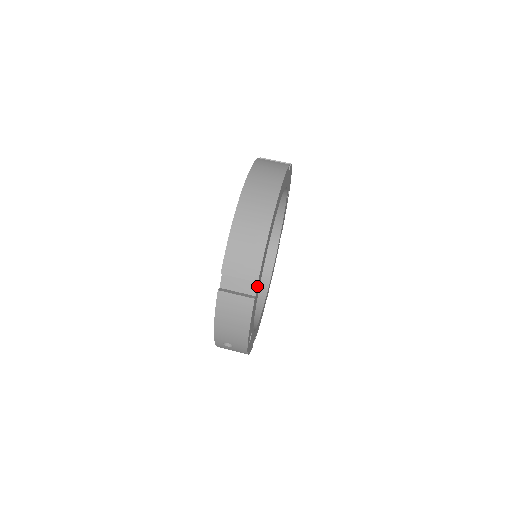
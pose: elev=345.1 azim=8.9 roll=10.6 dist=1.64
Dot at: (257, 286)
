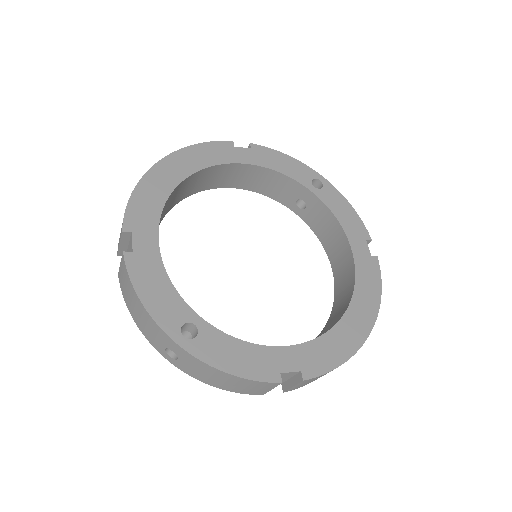
Dot at: (132, 240)
